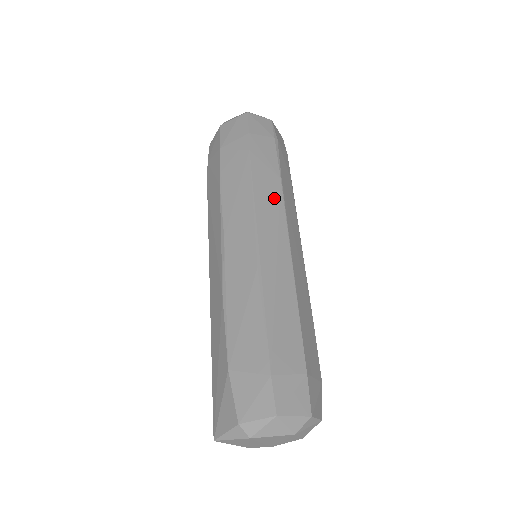
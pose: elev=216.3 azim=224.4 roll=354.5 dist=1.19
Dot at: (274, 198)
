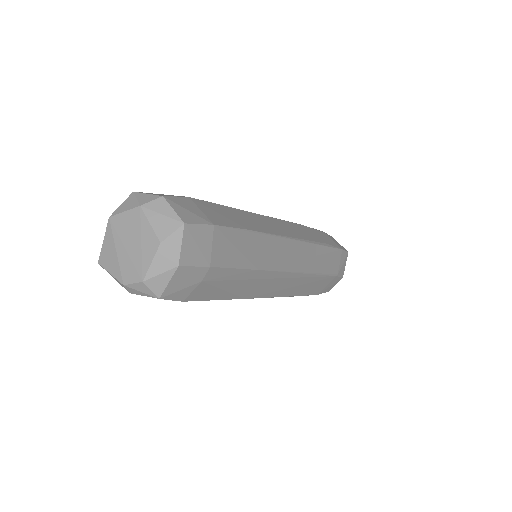
Dot at: occluded
